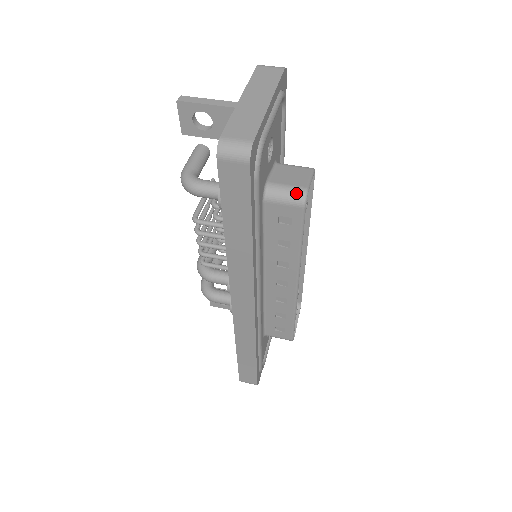
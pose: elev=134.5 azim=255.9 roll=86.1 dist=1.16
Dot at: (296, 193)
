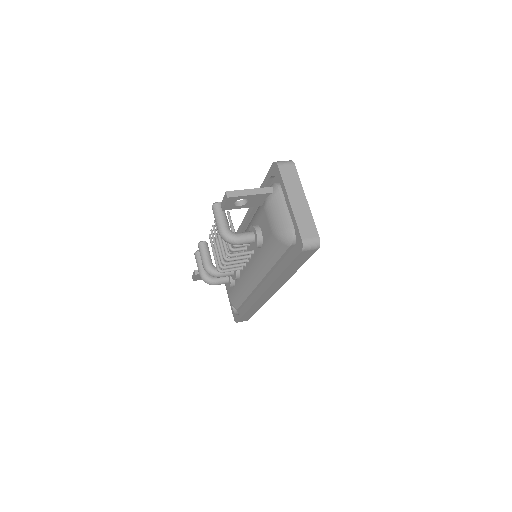
Dot at: occluded
